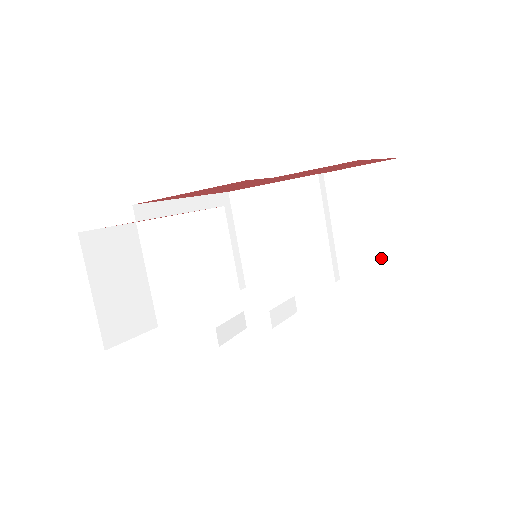
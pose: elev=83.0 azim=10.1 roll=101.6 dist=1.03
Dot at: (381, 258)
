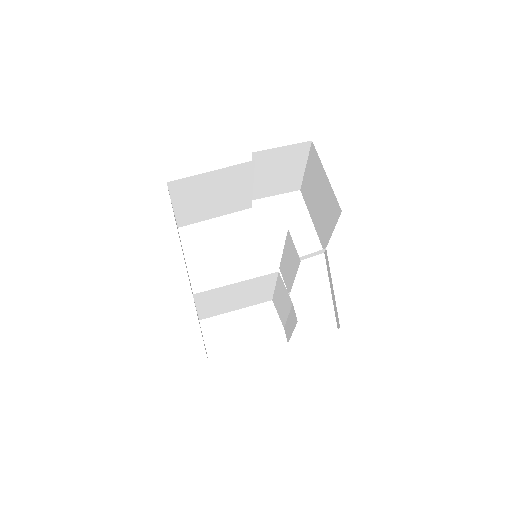
Dot at: (282, 187)
